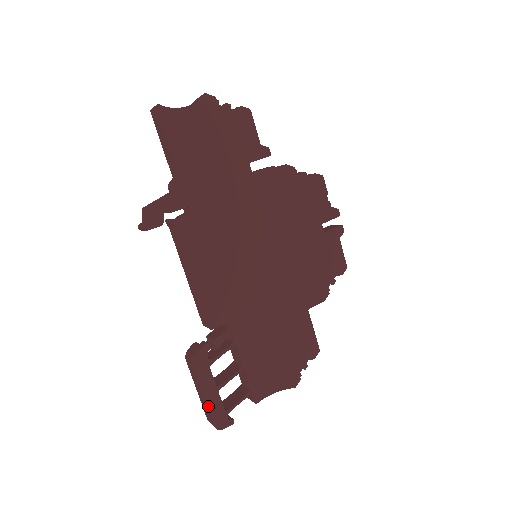
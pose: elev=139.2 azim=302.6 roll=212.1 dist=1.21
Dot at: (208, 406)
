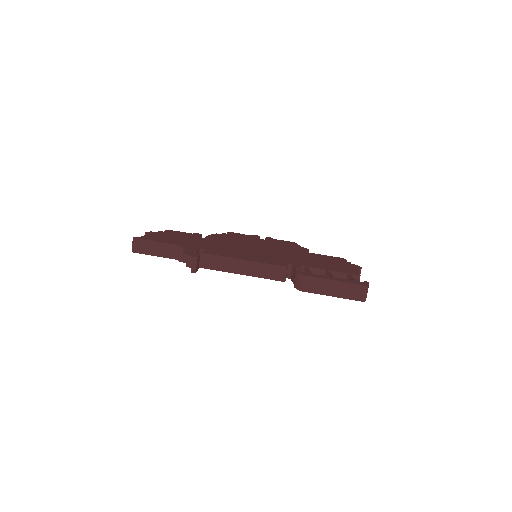
Dot at: (344, 282)
